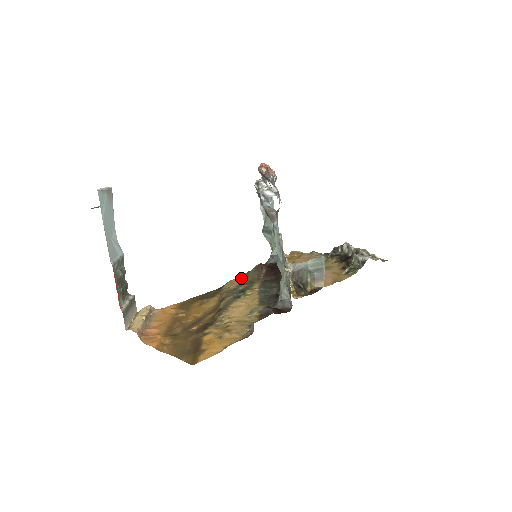
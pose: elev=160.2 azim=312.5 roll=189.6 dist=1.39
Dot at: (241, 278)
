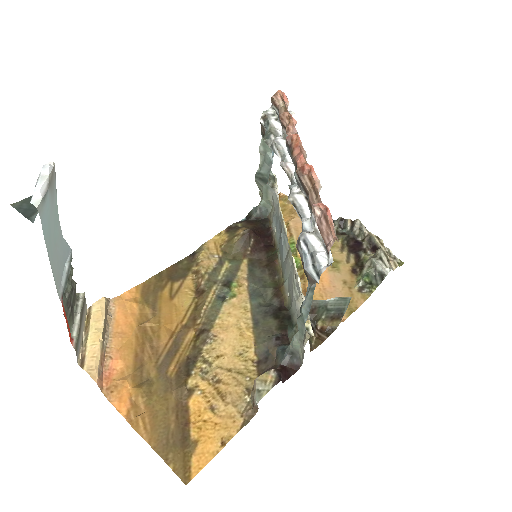
Dot at: (220, 243)
